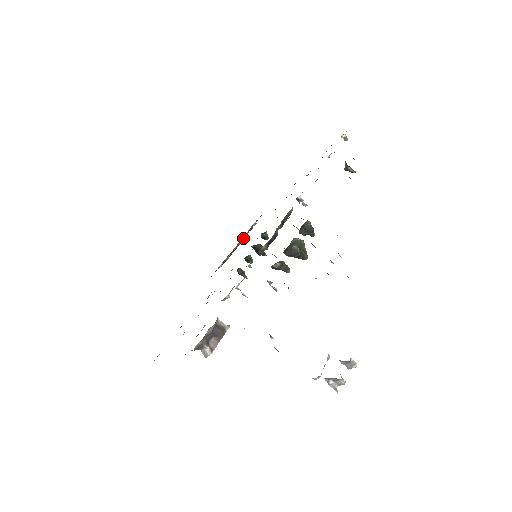
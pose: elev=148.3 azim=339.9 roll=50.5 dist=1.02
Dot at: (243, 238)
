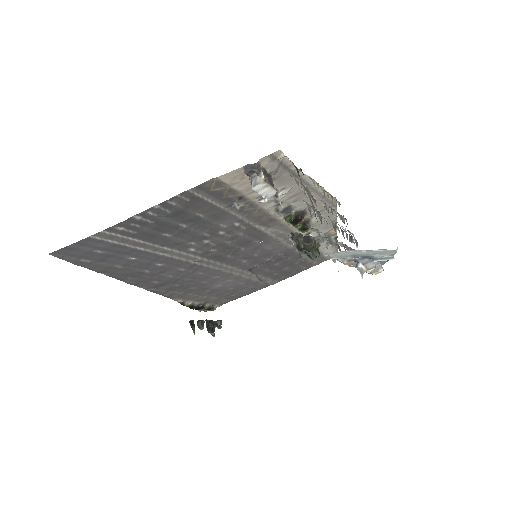
Dot at: (202, 308)
